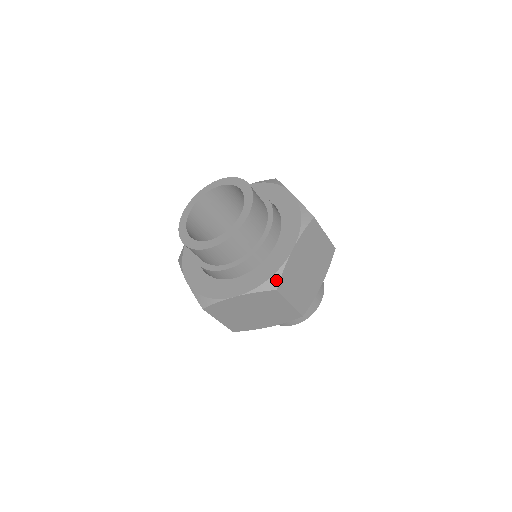
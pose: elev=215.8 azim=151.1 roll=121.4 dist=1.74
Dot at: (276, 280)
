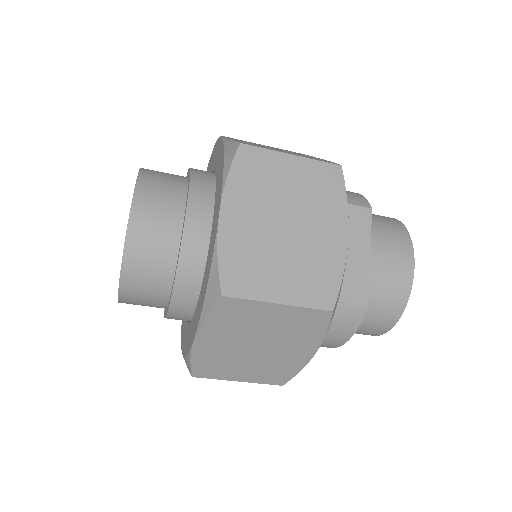
Dot at: (215, 280)
